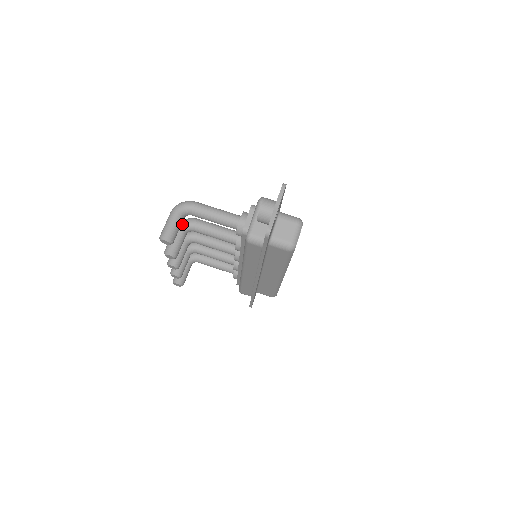
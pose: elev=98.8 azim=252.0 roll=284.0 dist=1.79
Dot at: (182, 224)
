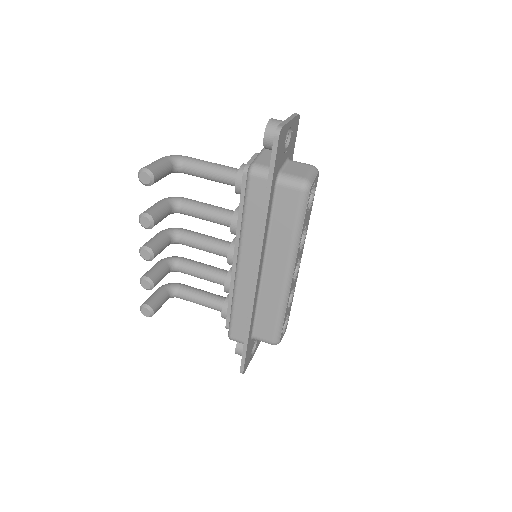
Dot at: (168, 198)
